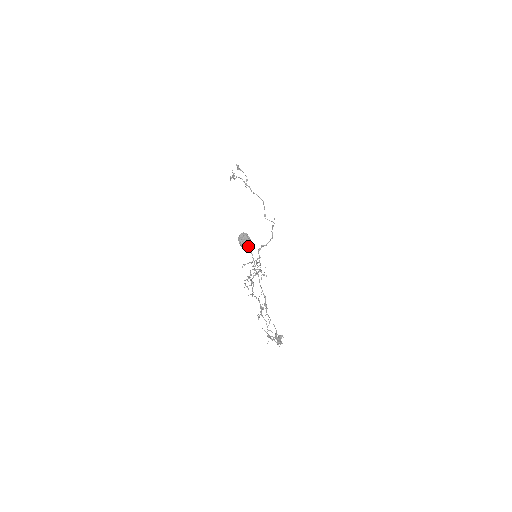
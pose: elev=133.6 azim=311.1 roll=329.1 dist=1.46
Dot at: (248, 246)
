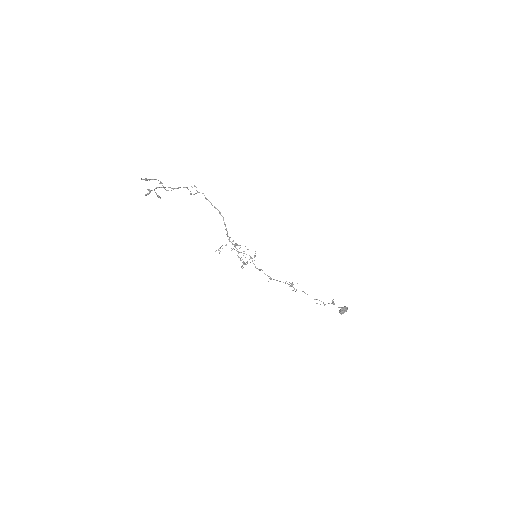
Dot at: occluded
